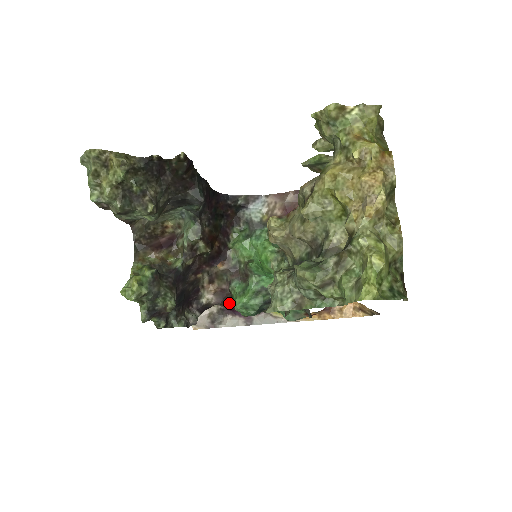
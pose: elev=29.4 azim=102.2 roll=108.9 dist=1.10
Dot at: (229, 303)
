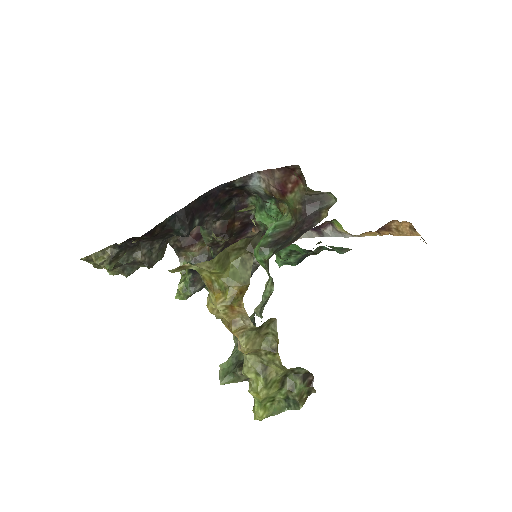
Dot at: occluded
